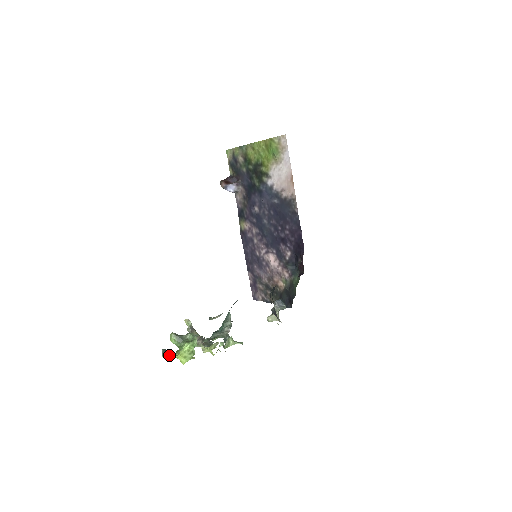
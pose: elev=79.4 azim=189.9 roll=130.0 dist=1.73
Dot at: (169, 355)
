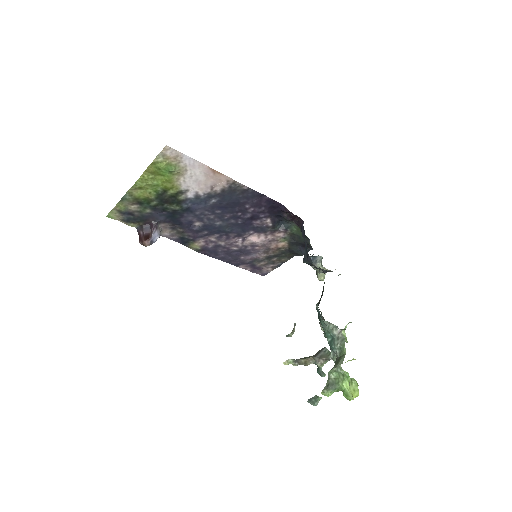
Dot at: (320, 399)
